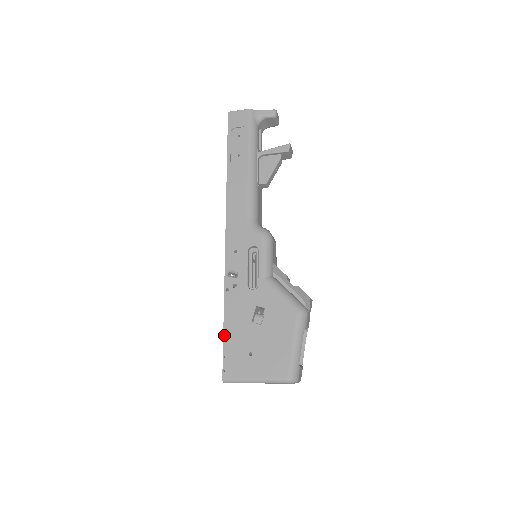
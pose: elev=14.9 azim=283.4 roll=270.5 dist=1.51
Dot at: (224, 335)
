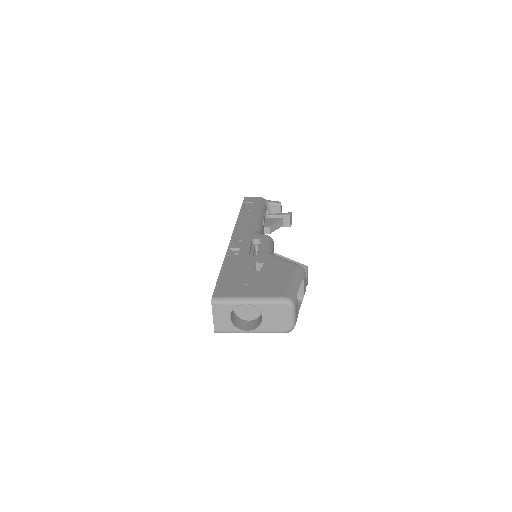
Dot at: (220, 275)
